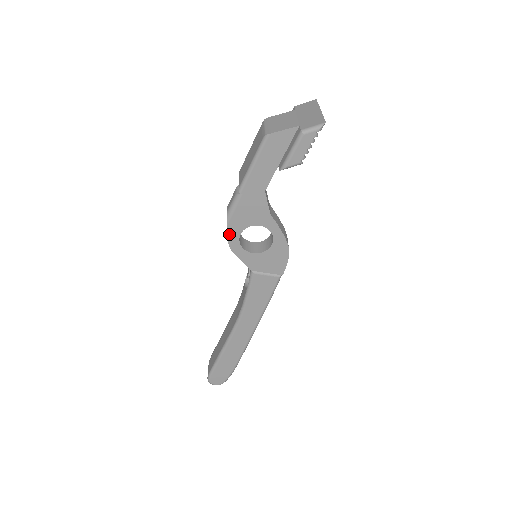
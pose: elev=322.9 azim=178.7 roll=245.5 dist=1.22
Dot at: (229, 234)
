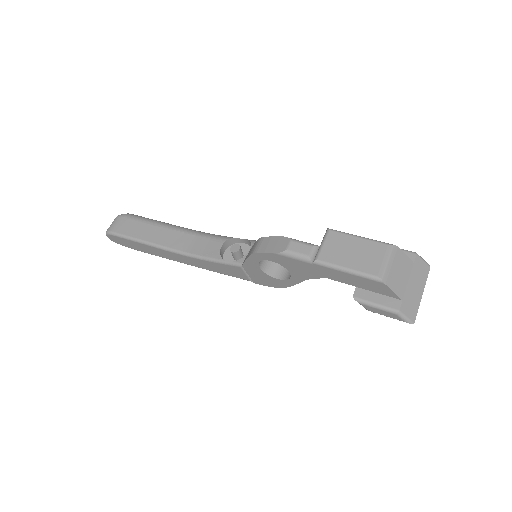
Dot at: (266, 254)
